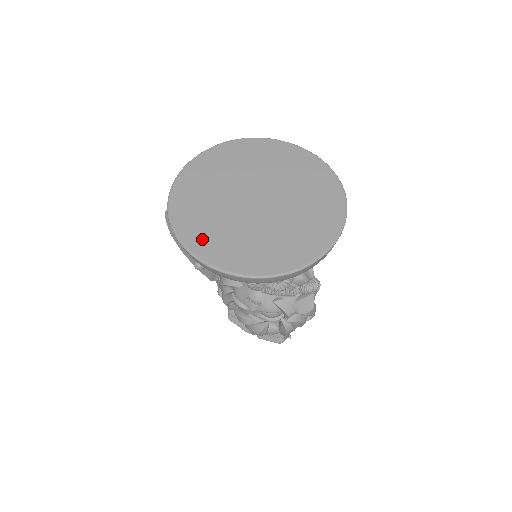
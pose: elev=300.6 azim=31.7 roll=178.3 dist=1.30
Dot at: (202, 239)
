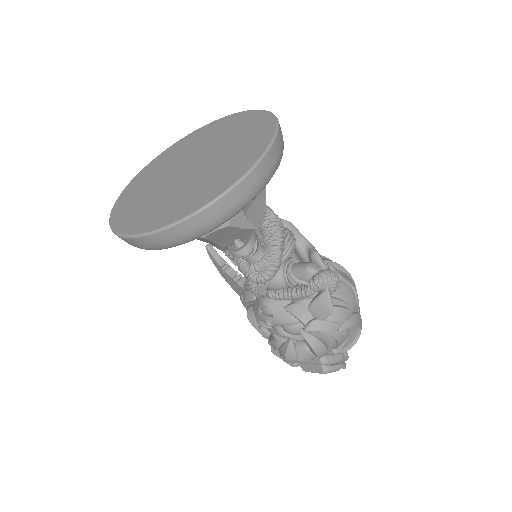
Dot at: (126, 215)
